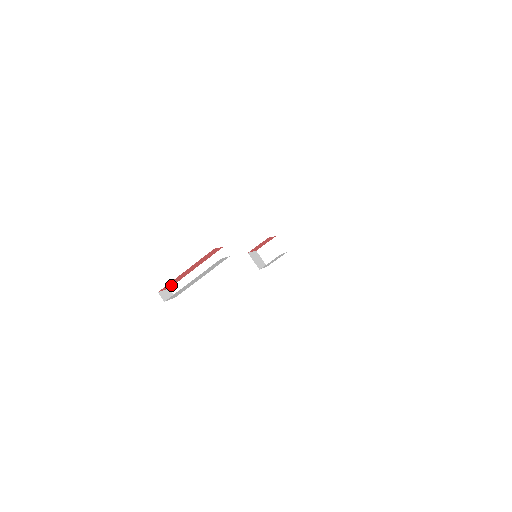
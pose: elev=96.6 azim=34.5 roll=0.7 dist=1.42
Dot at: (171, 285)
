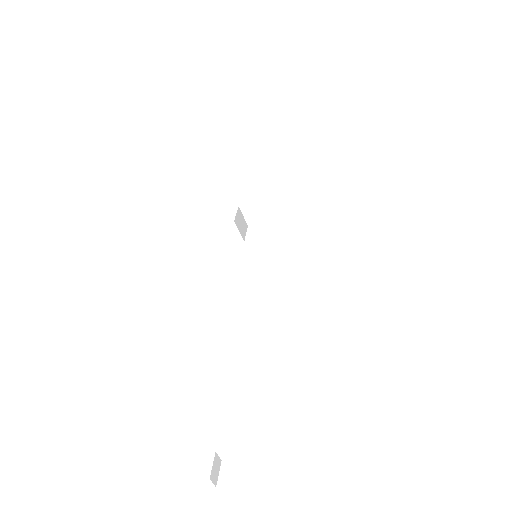
Dot at: (221, 456)
